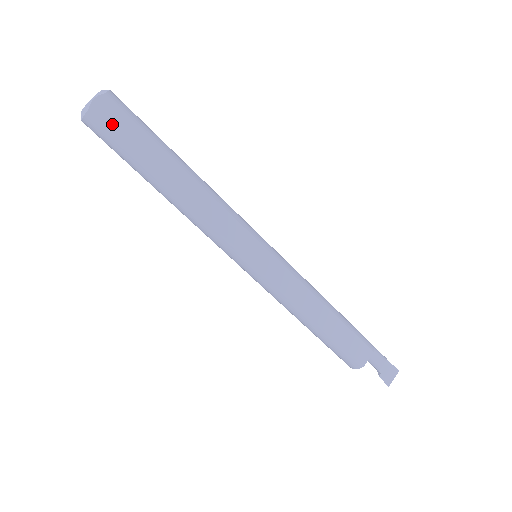
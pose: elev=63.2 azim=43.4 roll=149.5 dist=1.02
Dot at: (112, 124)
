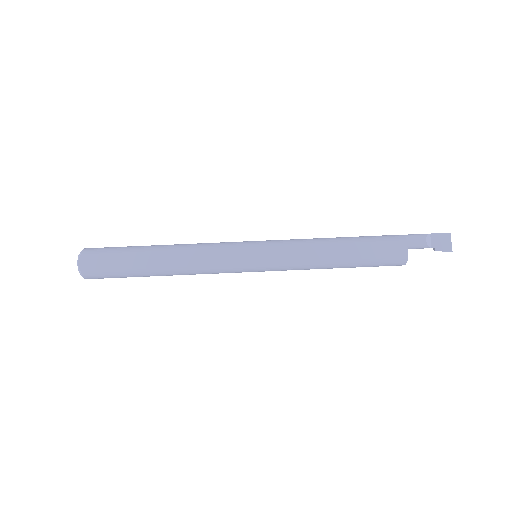
Dot at: (99, 267)
